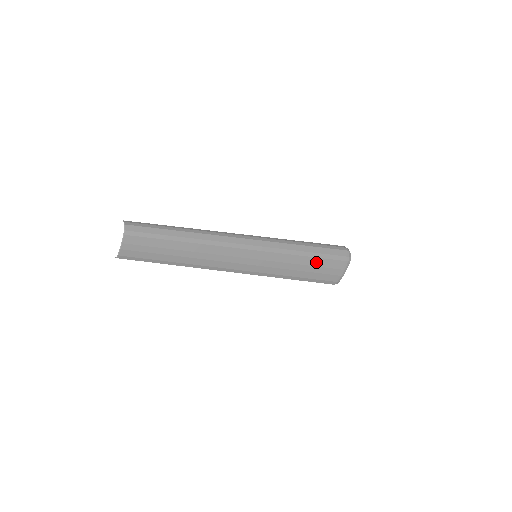
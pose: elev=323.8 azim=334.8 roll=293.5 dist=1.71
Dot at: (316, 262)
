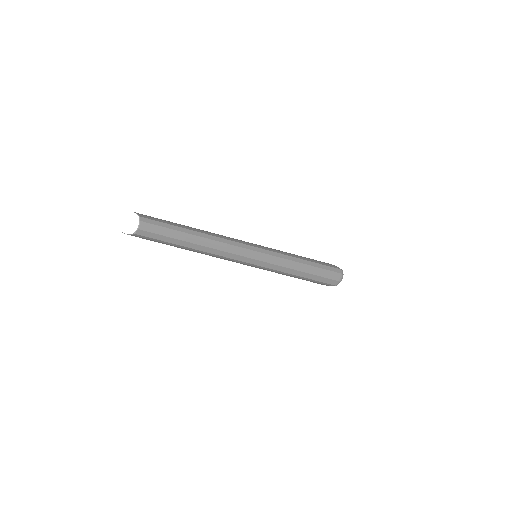
Dot at: (303, 279)
